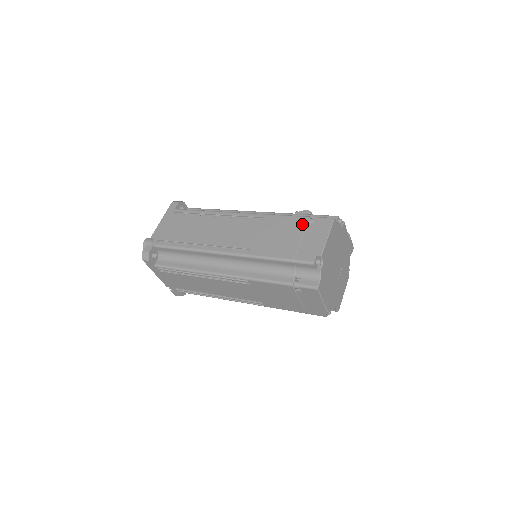
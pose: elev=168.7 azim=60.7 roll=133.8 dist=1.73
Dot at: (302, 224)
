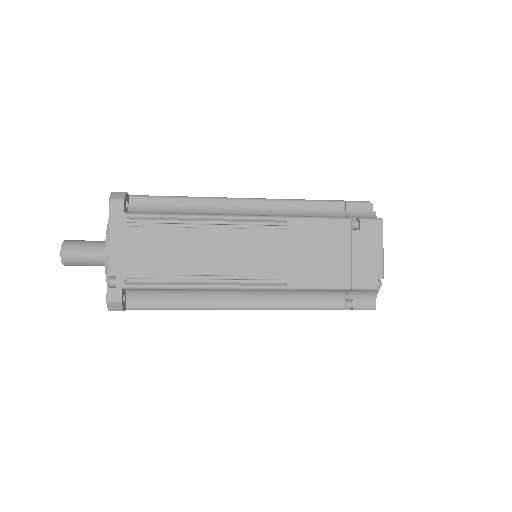
Dot at: occluded
